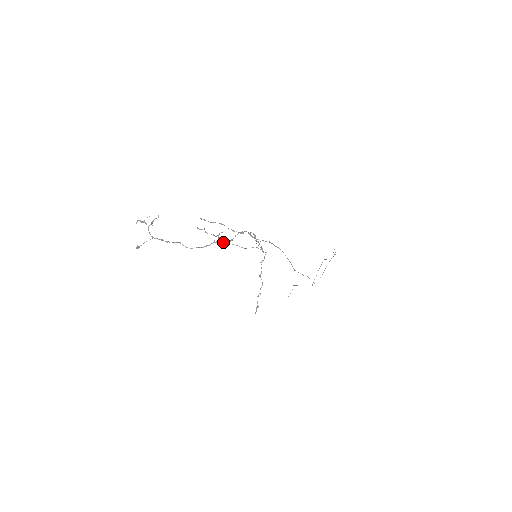
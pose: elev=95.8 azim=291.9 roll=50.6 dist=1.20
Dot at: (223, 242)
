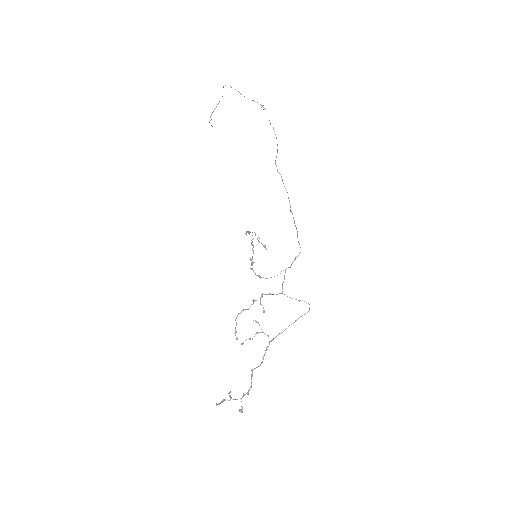
Dot at: occluded
